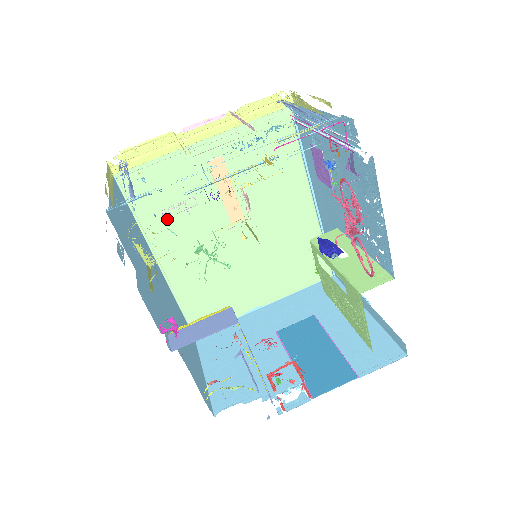
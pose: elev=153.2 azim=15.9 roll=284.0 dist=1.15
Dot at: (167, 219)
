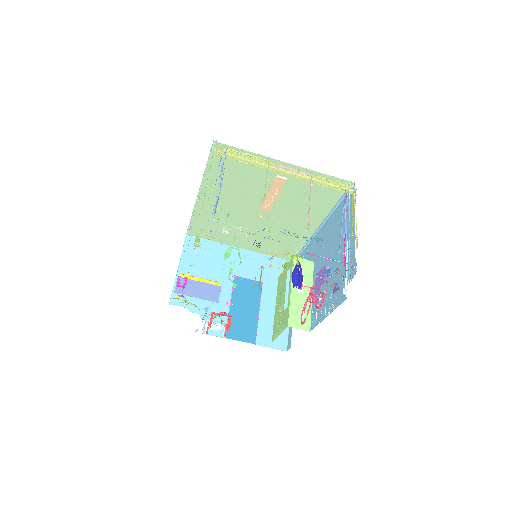
Dot at: (224, 181)
